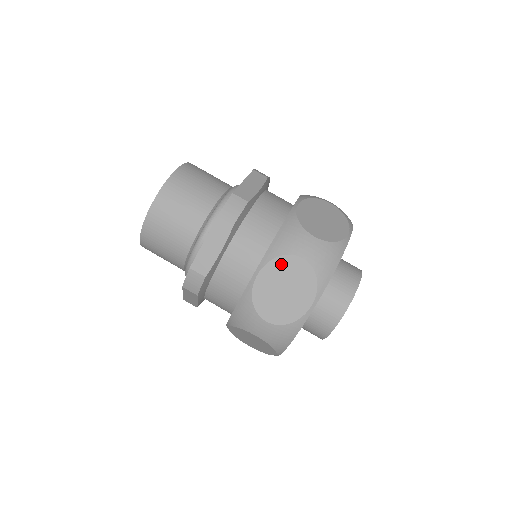
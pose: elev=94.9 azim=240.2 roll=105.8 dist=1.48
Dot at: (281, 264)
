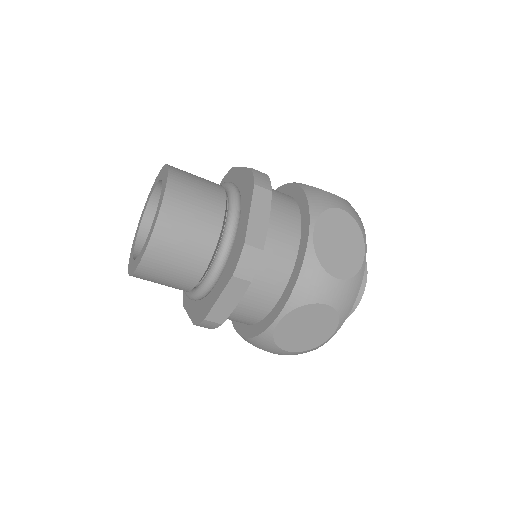
Dot at: (304, 311)
